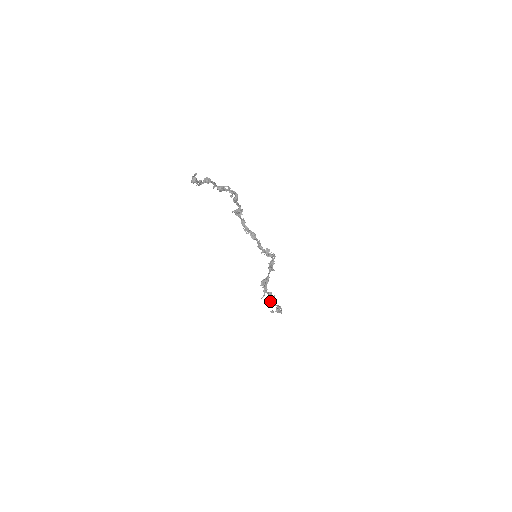
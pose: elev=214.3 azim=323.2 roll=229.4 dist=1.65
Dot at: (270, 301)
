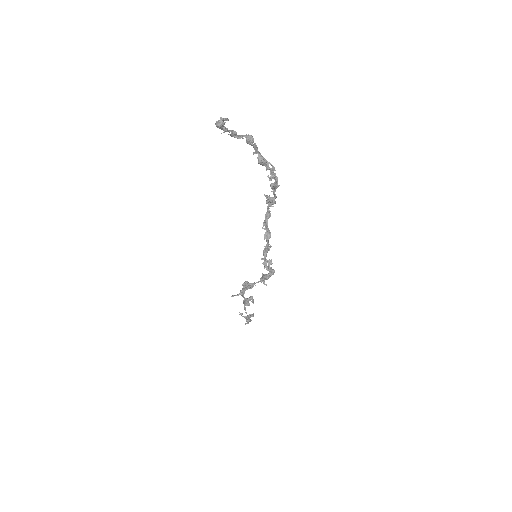
Dot at: (244, 304)
